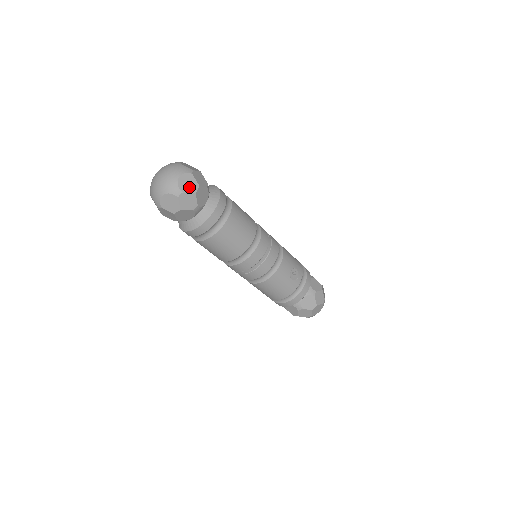
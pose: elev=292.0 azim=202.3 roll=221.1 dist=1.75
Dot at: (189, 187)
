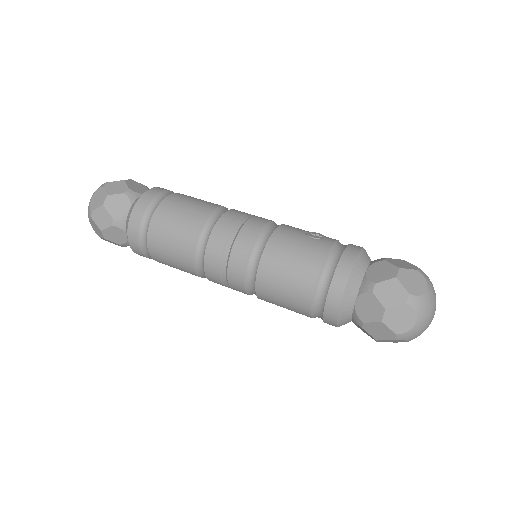
Dot at: occluded
